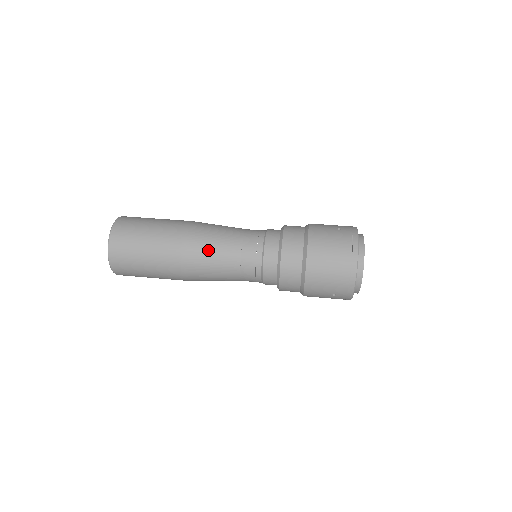
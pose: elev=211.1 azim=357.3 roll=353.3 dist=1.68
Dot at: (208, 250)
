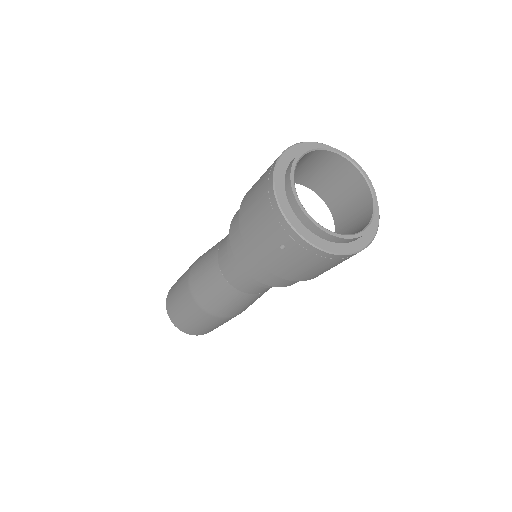
Dot at: (201, 263)
